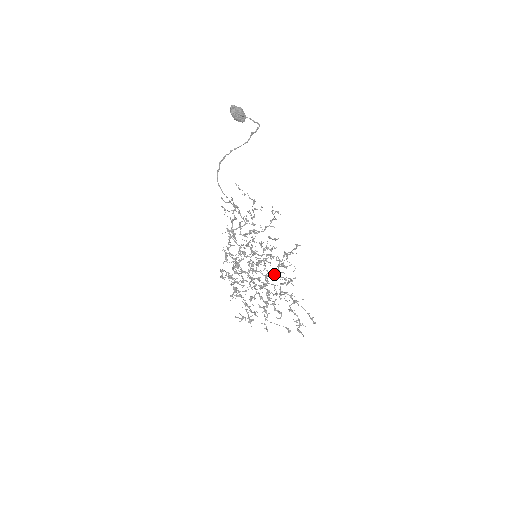
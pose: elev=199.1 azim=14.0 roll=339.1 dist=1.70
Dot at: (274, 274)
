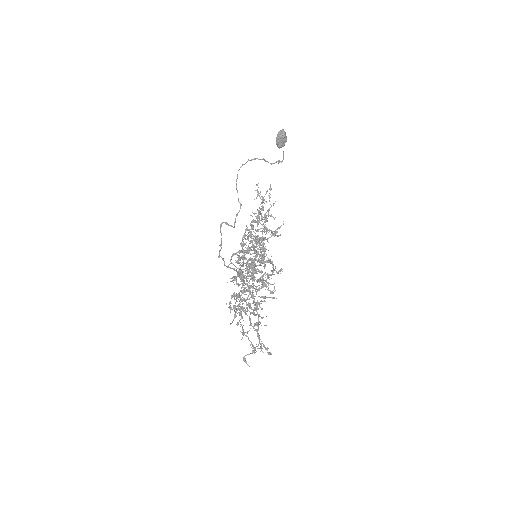
Dot at: (264, 282)
